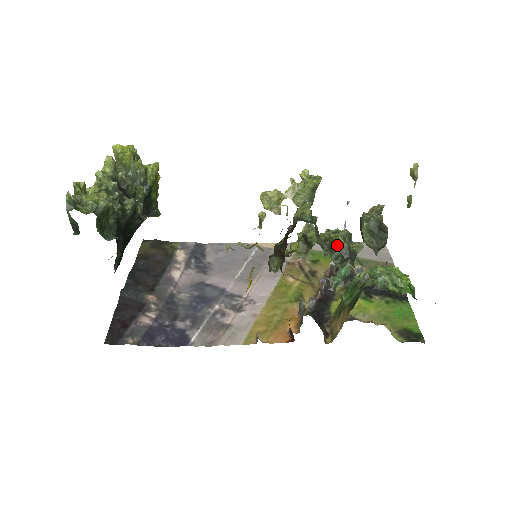
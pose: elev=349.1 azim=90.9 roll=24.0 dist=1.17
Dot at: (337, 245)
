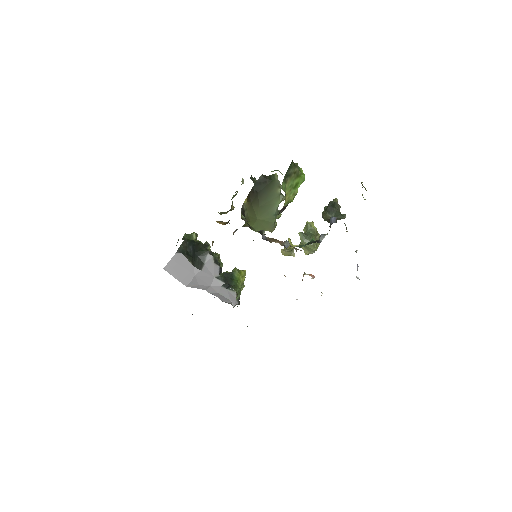
Dot at: occluded
